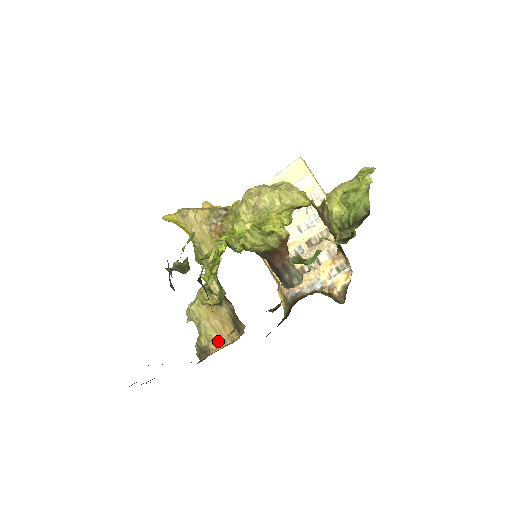
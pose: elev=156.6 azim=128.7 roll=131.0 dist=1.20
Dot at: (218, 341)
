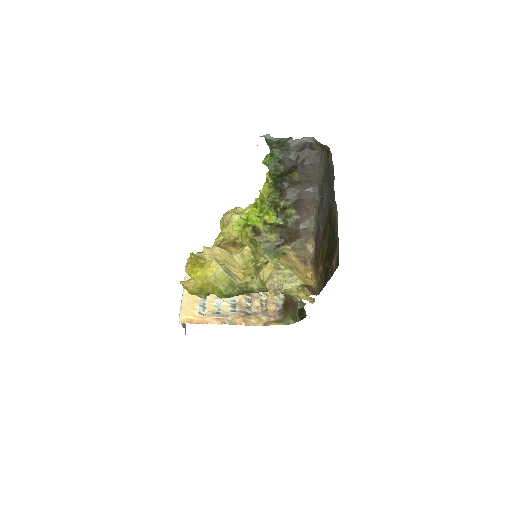
Dot at: (307, 279)
